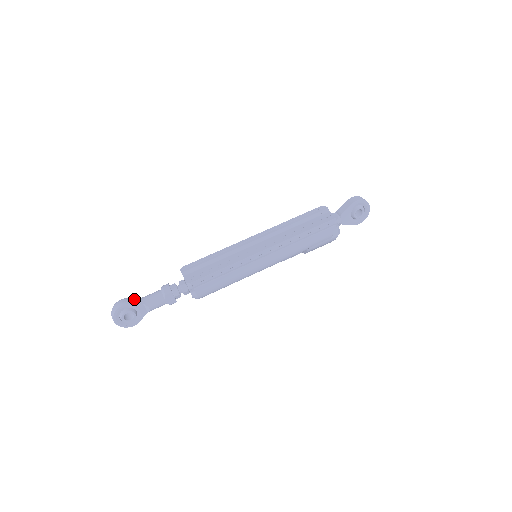
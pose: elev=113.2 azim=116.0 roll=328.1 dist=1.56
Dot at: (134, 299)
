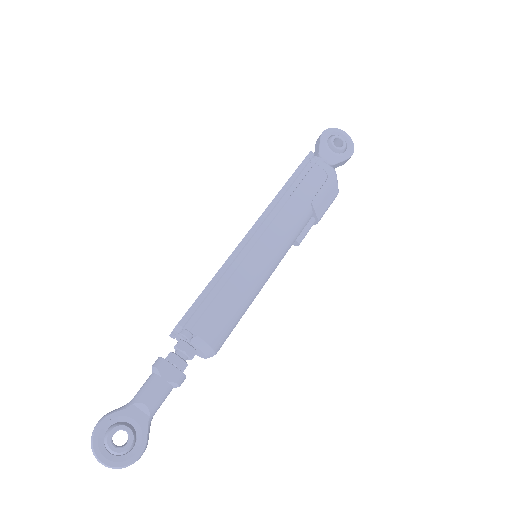
Dot at: occluded
